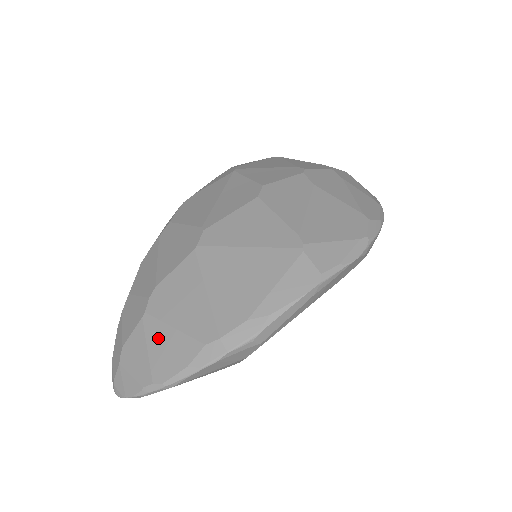
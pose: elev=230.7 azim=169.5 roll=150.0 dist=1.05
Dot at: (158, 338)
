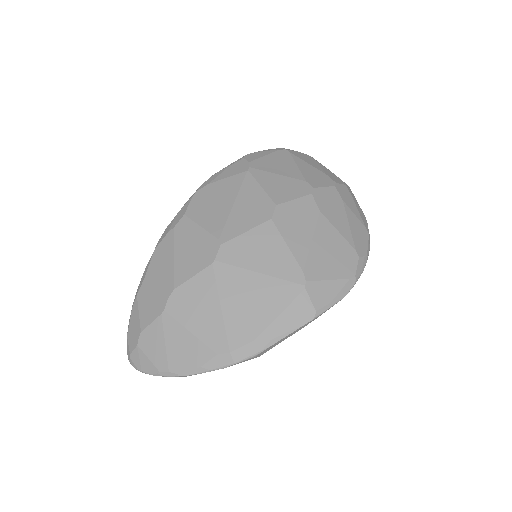
Dot at: (175, 336)
